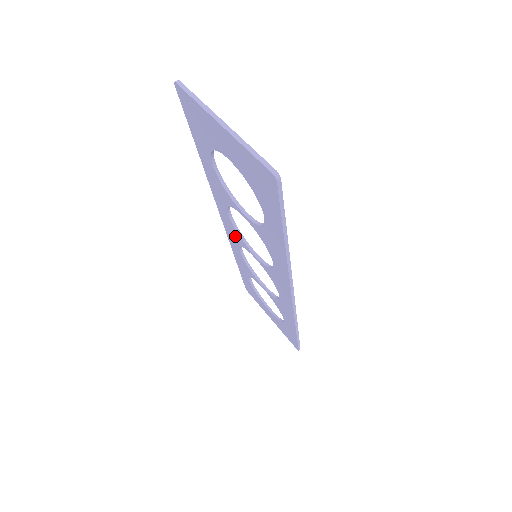
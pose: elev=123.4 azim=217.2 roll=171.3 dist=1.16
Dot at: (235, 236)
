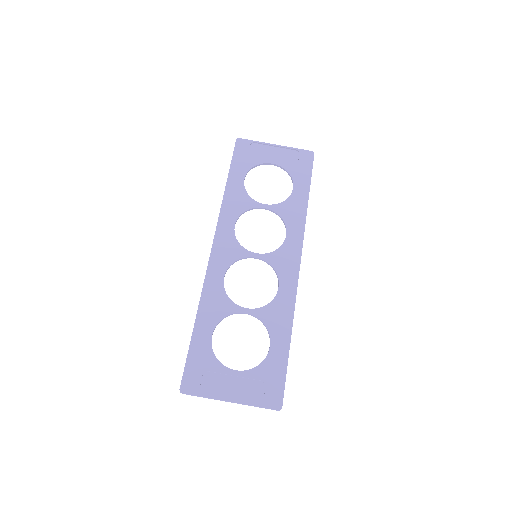
Dot at: (230, 250)
